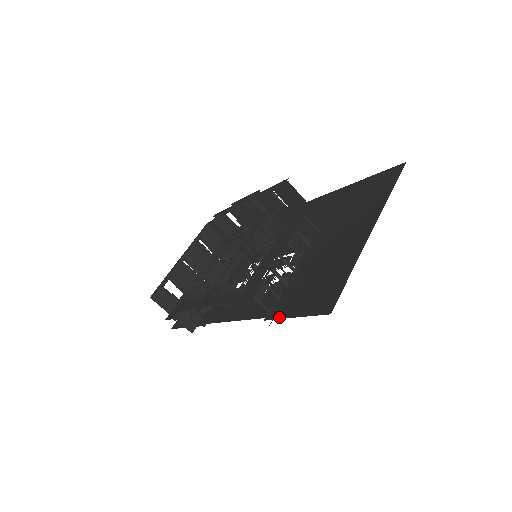
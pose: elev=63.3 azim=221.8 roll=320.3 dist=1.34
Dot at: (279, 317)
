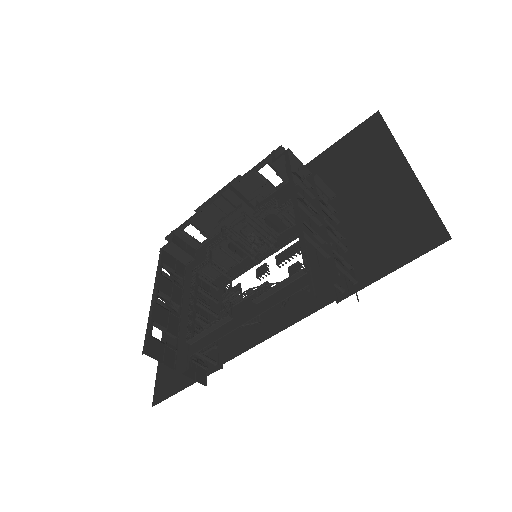
Dot at: (363, 286)
